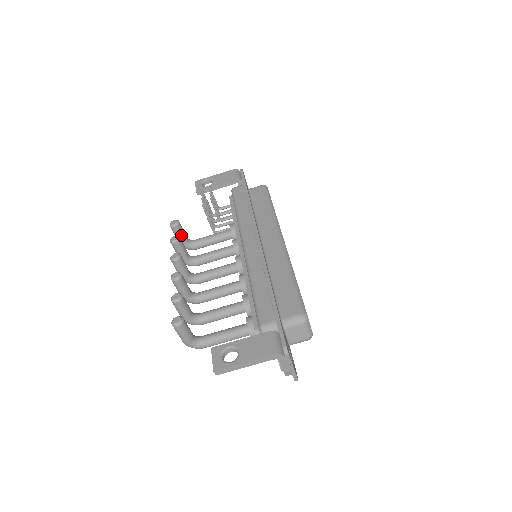
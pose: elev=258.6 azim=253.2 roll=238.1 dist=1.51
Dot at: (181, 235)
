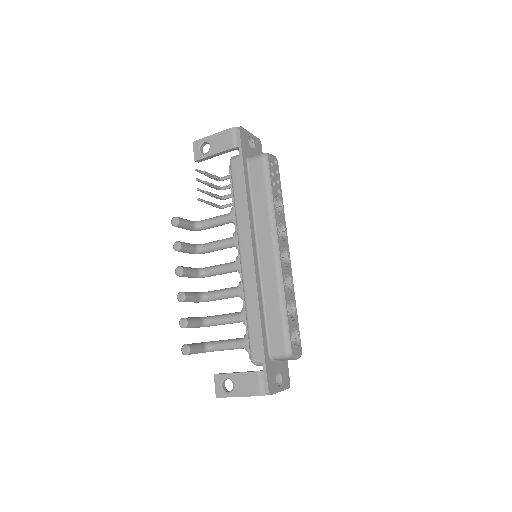
Dot at: (185, 227)
